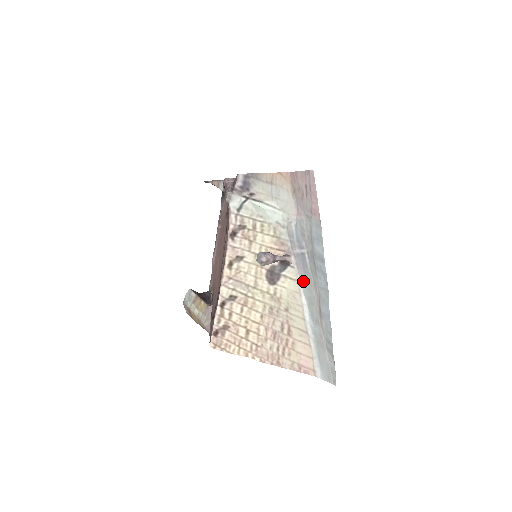
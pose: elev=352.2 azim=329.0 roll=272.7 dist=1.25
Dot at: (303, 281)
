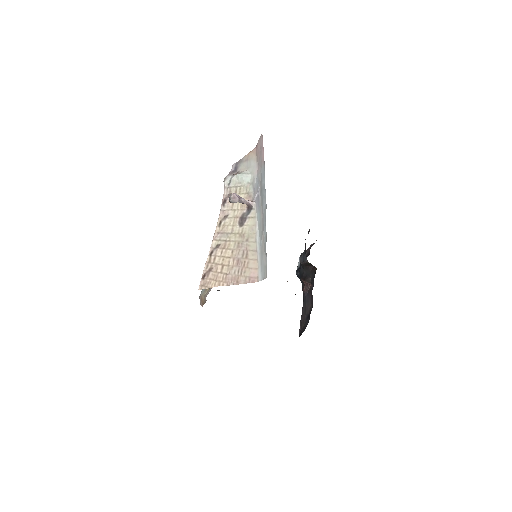
Dot at: (258, 215)
